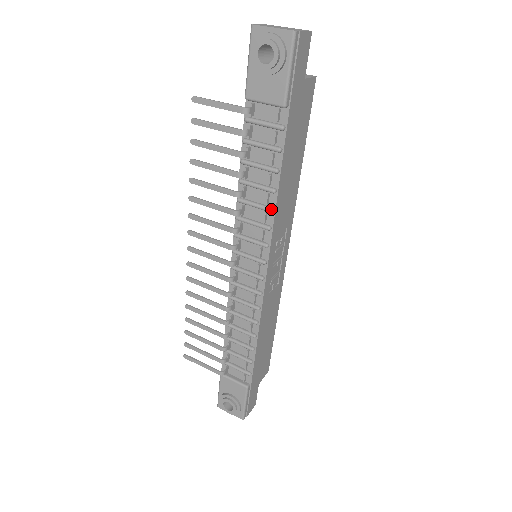
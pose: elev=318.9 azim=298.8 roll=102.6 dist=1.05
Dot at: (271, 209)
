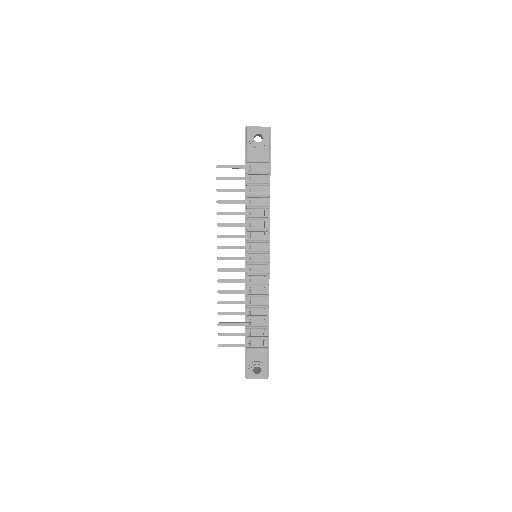
Dot at: (268, 218)
